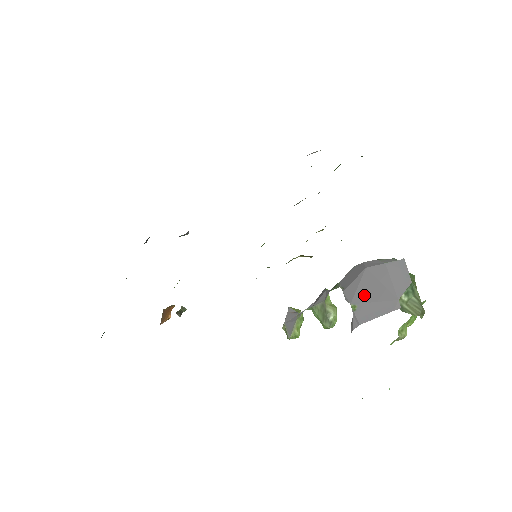
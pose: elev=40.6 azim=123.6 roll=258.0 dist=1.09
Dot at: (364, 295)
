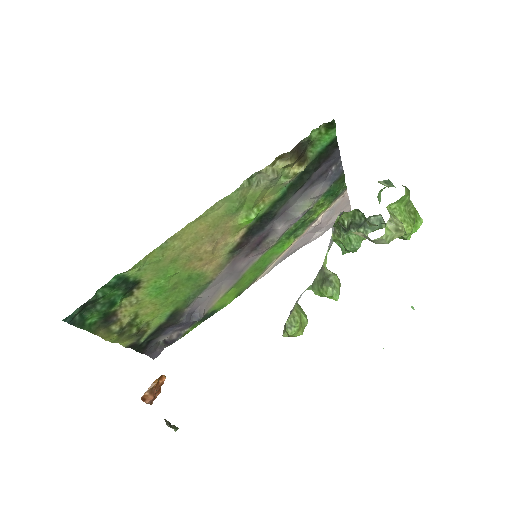
Dot at: occluded
